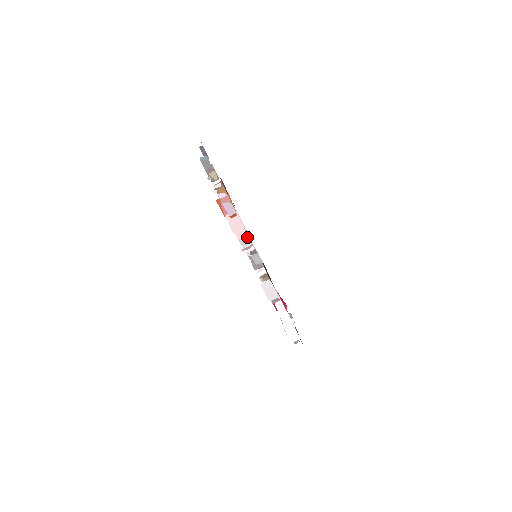
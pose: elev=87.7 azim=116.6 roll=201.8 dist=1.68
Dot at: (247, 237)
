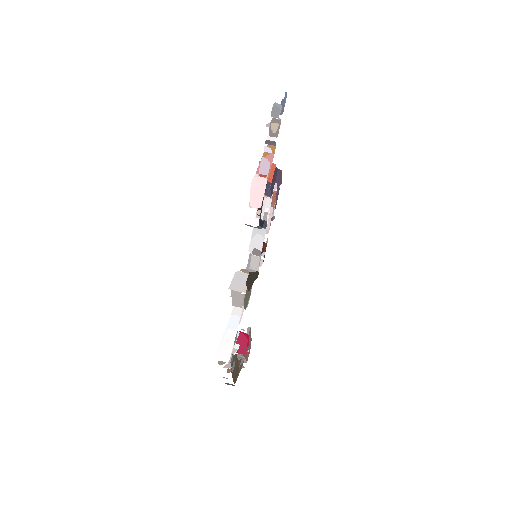
Dot at: (260, 207)
